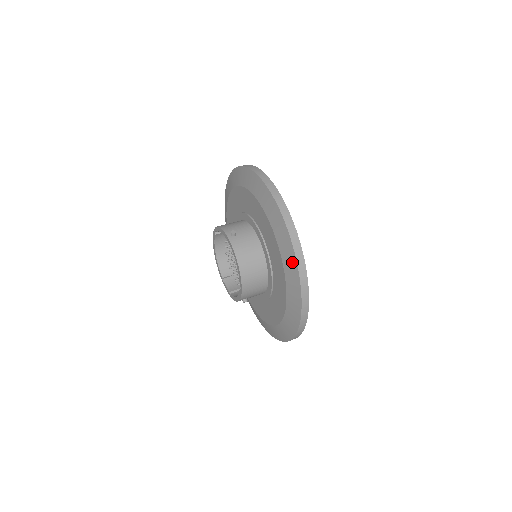
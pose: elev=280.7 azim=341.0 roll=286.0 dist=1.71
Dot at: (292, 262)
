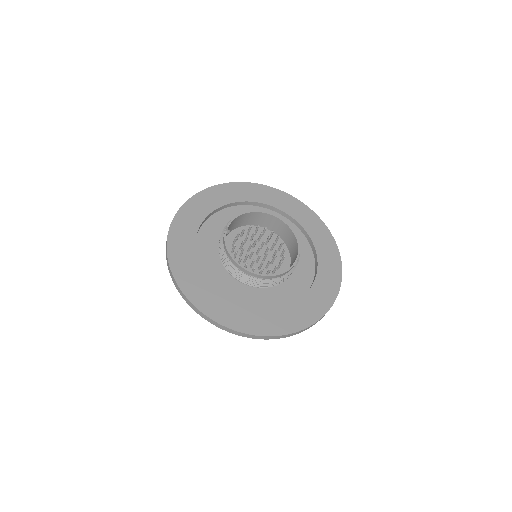
Dot at: occluded
